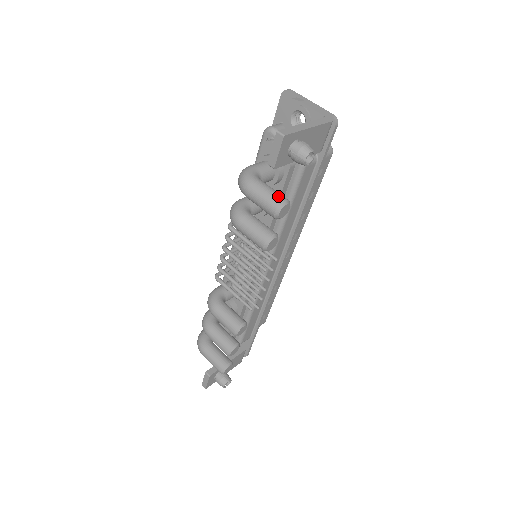
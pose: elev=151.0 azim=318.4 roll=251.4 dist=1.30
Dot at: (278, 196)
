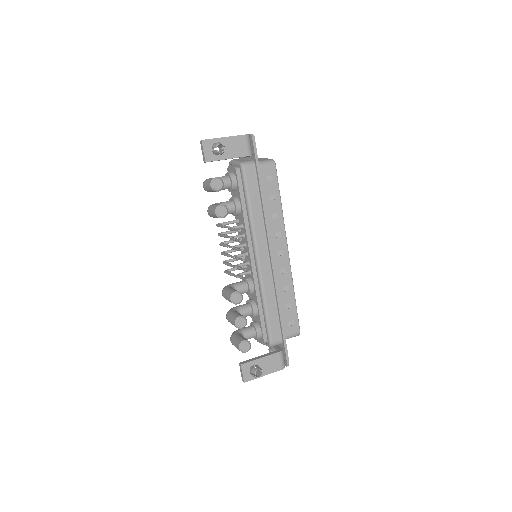
Dot at: (213, 178)
